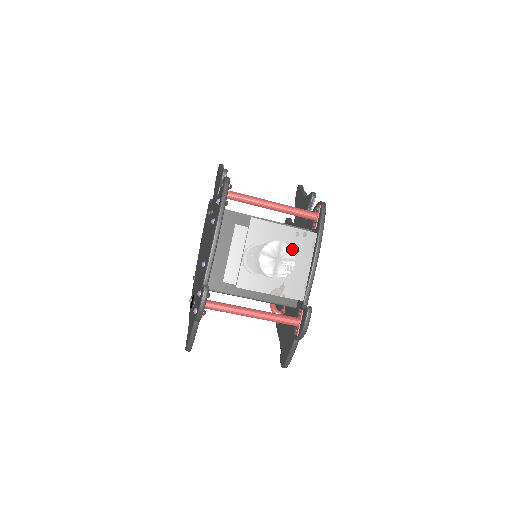
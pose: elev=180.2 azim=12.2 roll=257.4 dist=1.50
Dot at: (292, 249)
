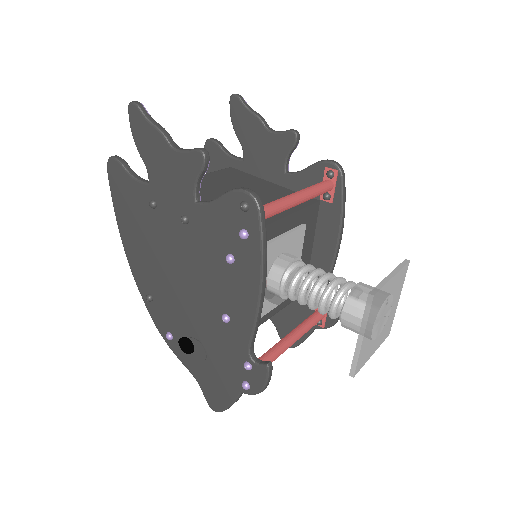
Dot at: (393, 296)
